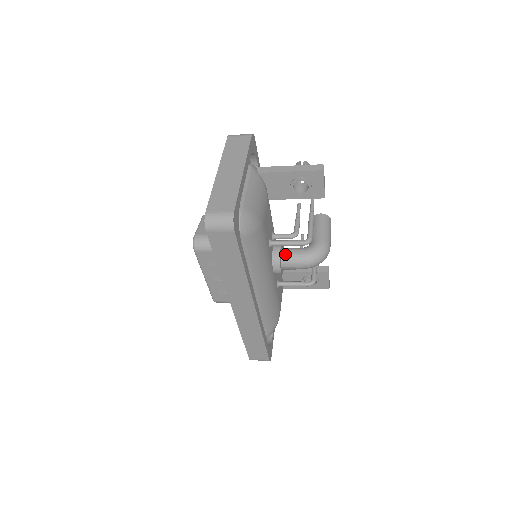
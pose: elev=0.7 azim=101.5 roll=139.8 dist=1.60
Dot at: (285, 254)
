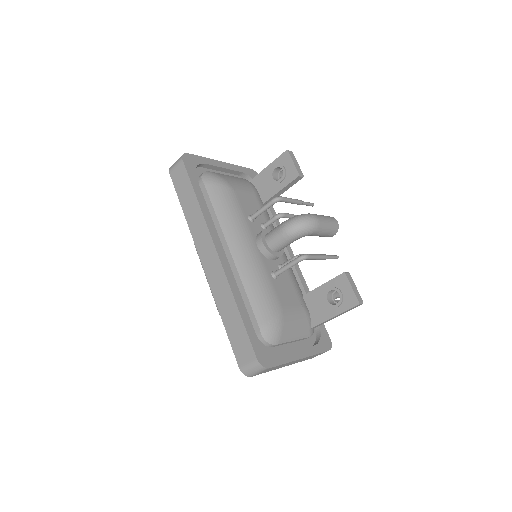
Dot at: (270, 231)
